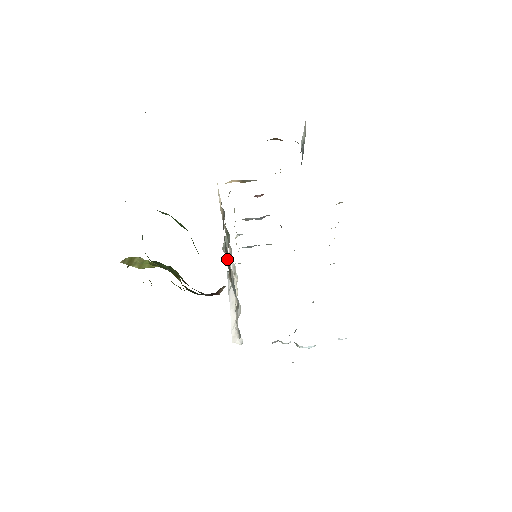
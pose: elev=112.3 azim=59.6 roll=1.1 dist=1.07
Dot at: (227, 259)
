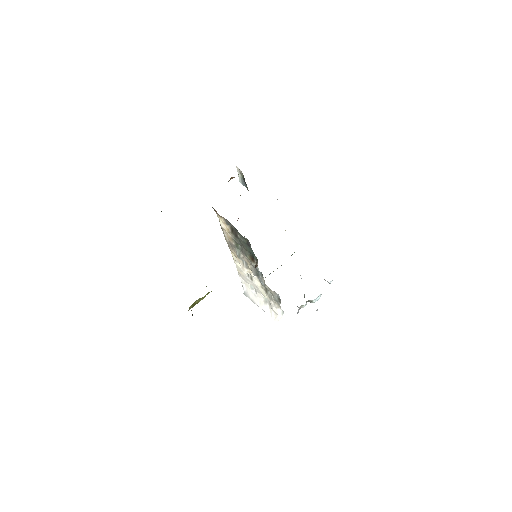
Dot at: (249, 244)
